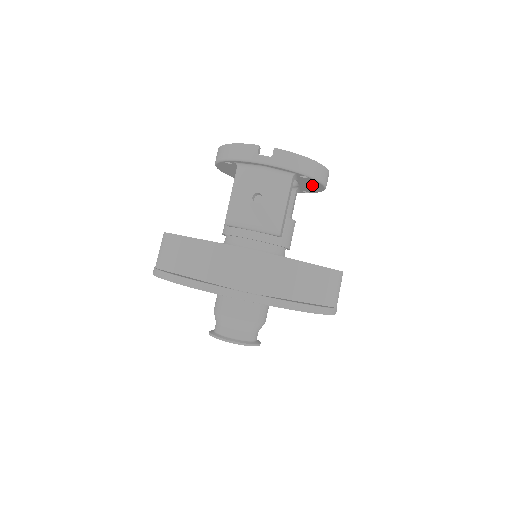
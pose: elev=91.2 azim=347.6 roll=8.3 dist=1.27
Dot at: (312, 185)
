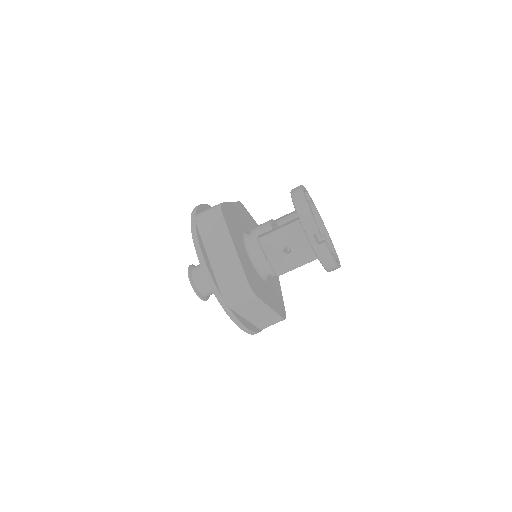
Dot at: occluded
